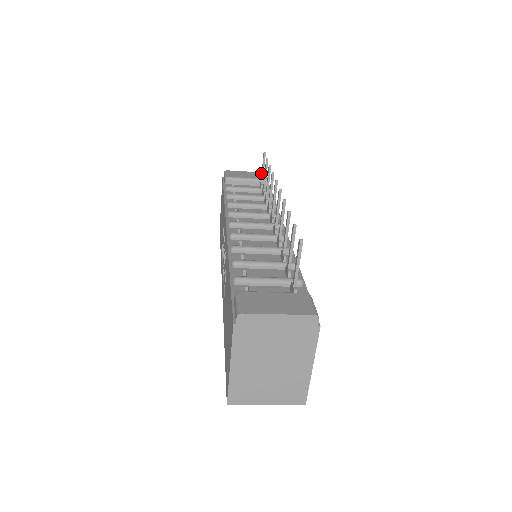
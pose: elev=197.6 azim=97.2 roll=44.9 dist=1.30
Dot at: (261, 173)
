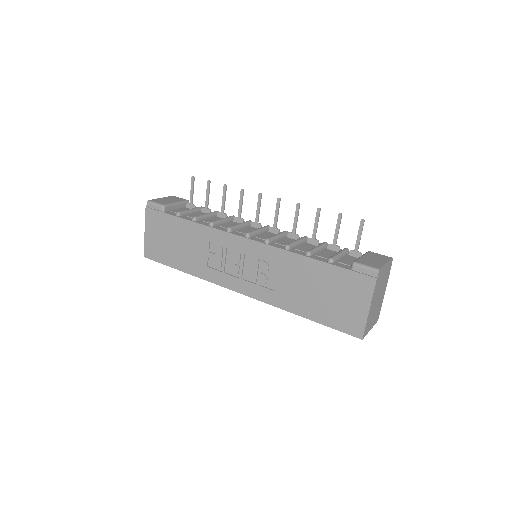
Dot at: (173, 196)
